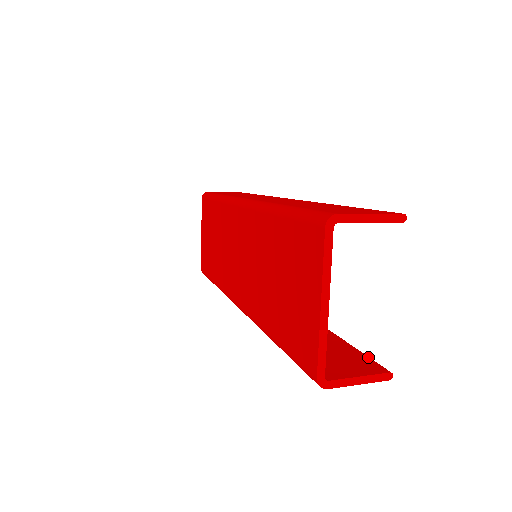
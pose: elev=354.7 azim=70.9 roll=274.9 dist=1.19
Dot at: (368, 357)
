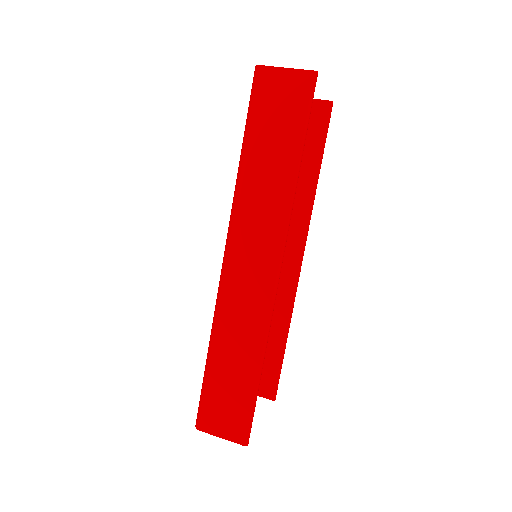
Dot at: (276, 380)
